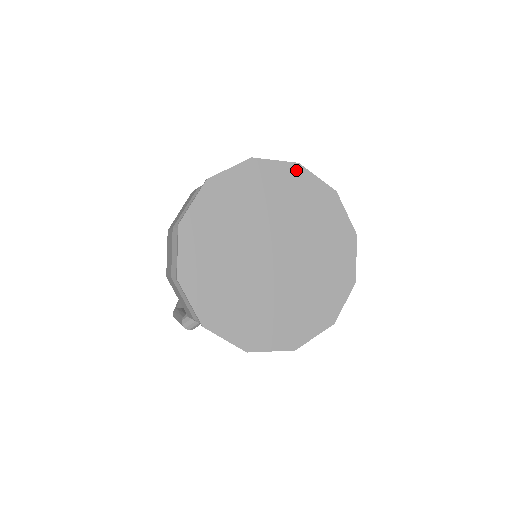
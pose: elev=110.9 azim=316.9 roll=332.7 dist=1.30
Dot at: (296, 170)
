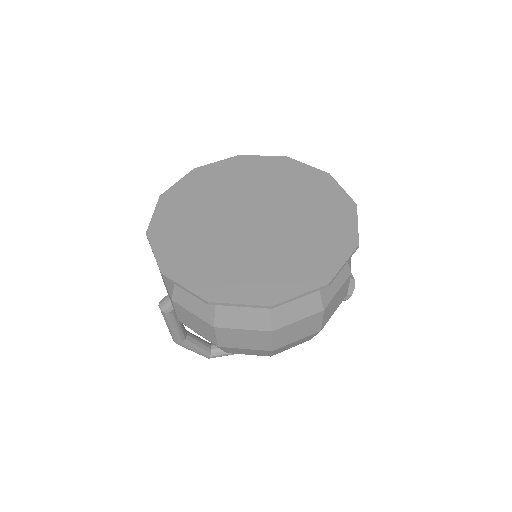
Dot at: (323, 177)
